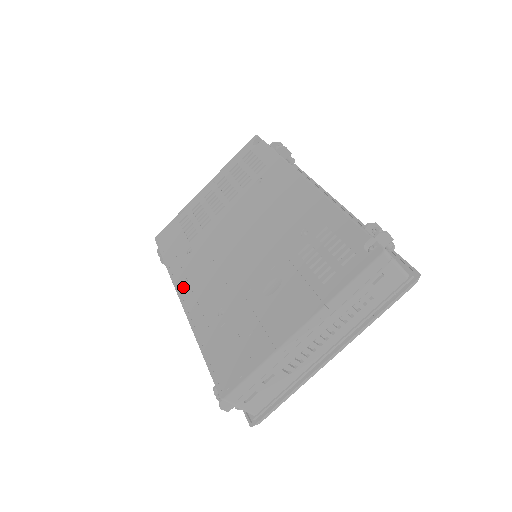
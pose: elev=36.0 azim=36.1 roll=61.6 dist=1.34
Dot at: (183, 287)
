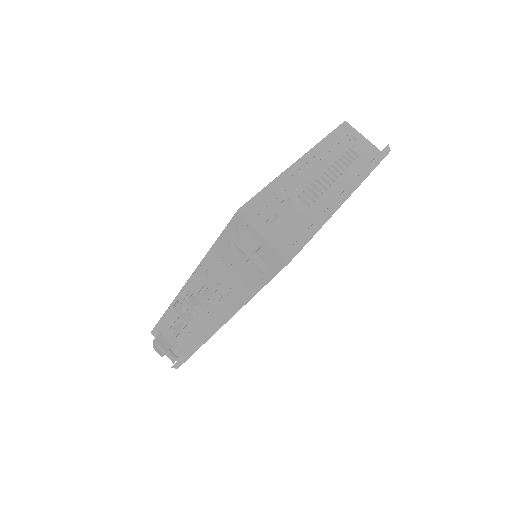
Dot at: occluded
